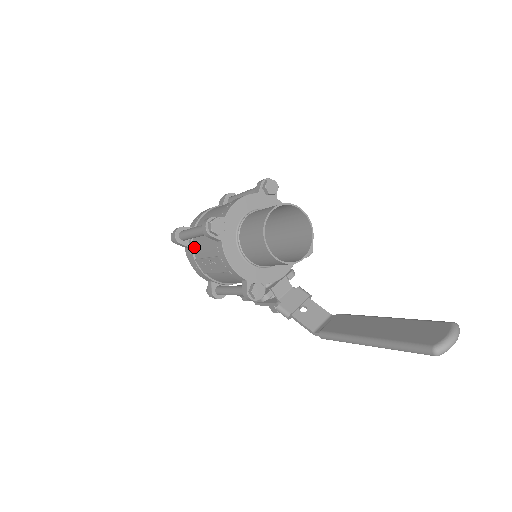
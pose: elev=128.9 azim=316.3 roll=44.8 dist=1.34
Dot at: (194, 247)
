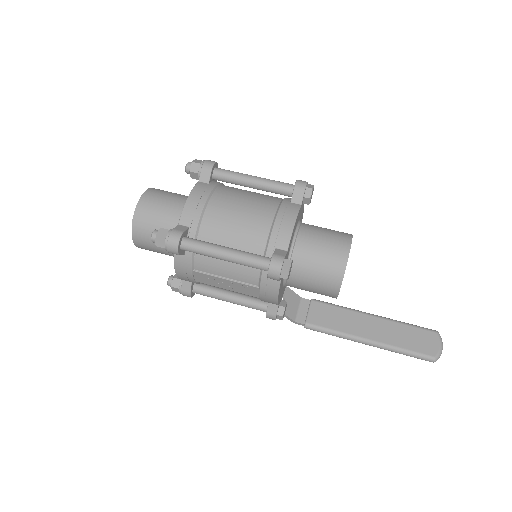
Dot at: (198, 258)
